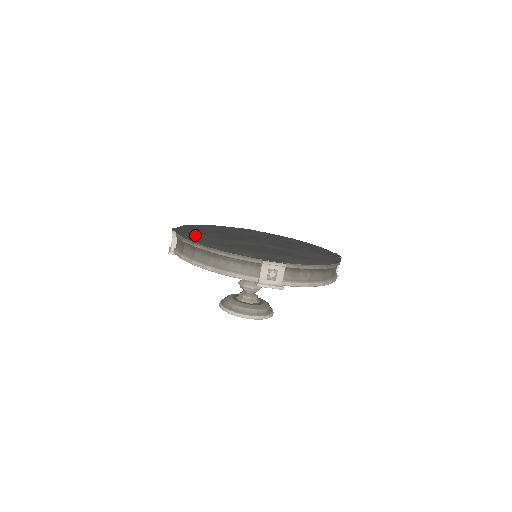
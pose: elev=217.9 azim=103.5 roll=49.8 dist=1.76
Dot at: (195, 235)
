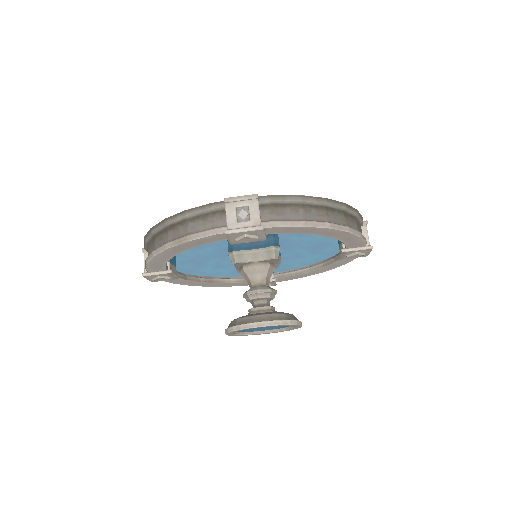
Dot at: occluded
